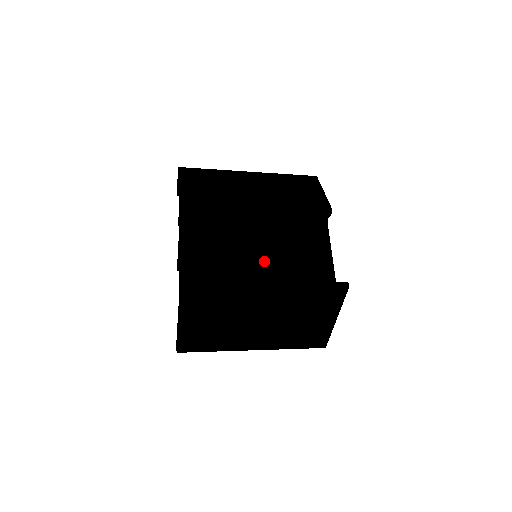
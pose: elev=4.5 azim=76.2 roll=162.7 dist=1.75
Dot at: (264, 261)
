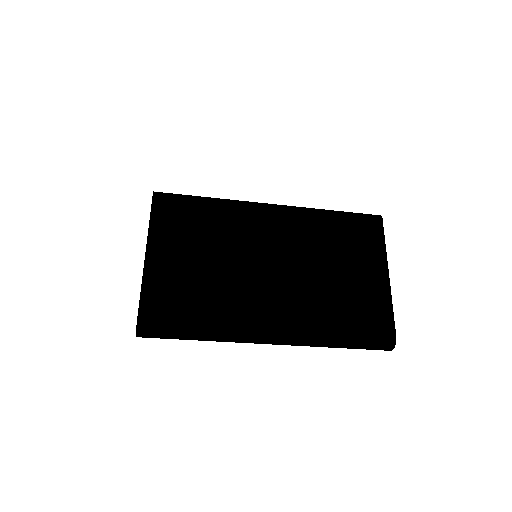
Dot at: occluded
